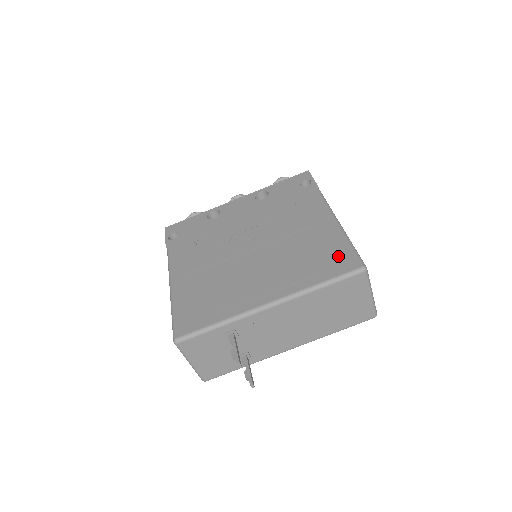
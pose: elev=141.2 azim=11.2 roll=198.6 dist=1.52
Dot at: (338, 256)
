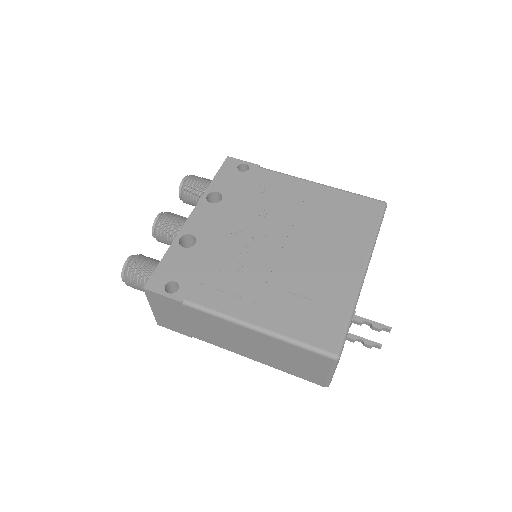
Dot at: (359, 206)
